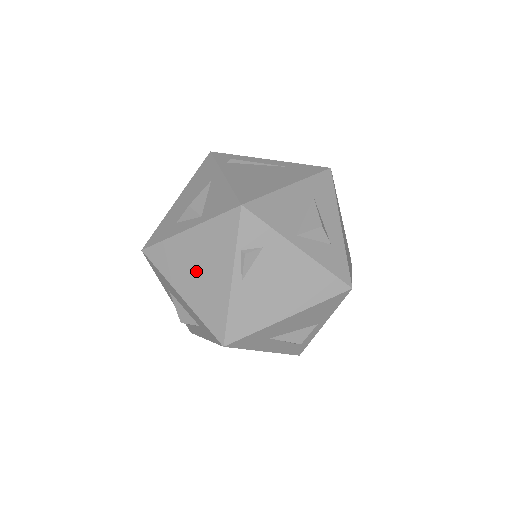
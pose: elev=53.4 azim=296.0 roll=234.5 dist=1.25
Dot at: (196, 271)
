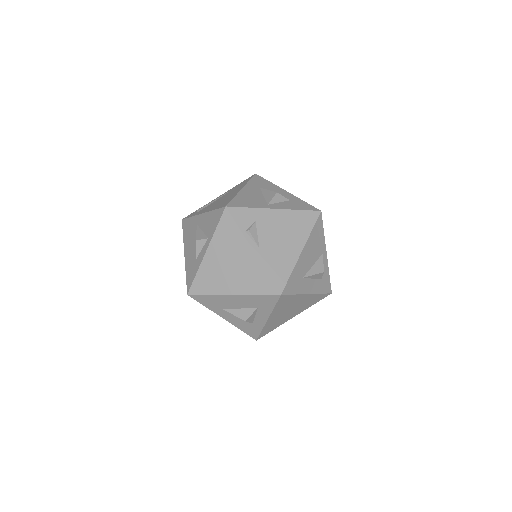
Dot at: (230, 269)
